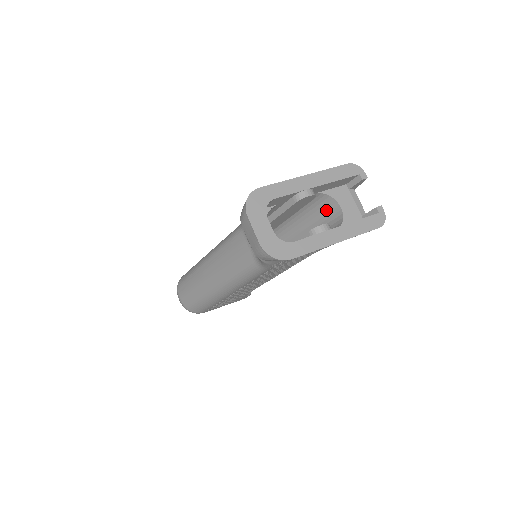
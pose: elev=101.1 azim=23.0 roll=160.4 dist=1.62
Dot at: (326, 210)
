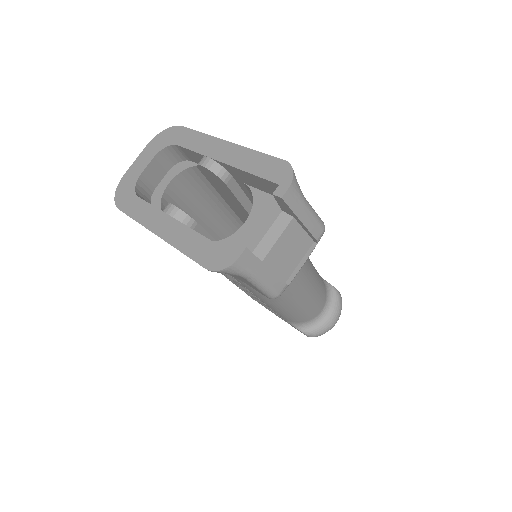
Dot at: occluded
